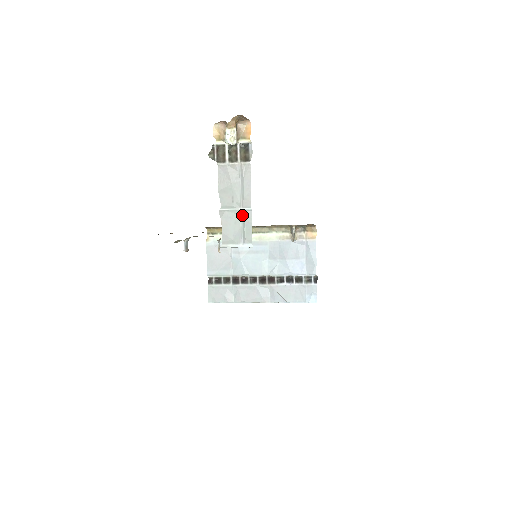
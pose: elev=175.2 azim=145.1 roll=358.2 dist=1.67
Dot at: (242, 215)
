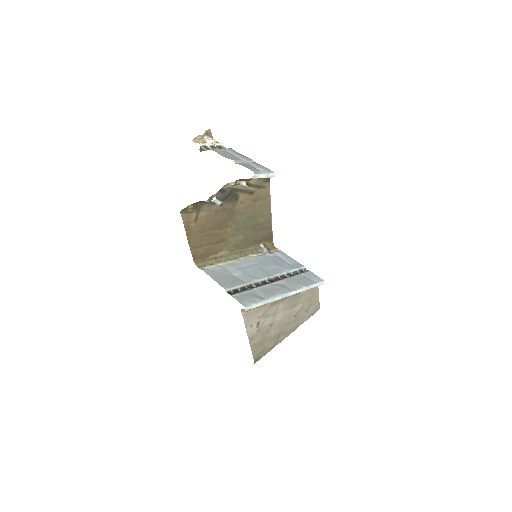
Dot at: (251, 164)
